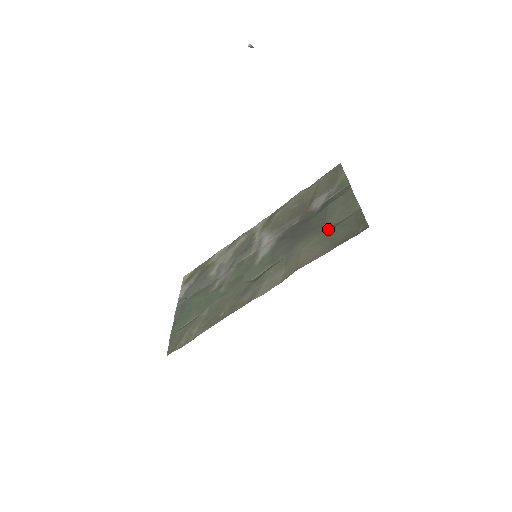
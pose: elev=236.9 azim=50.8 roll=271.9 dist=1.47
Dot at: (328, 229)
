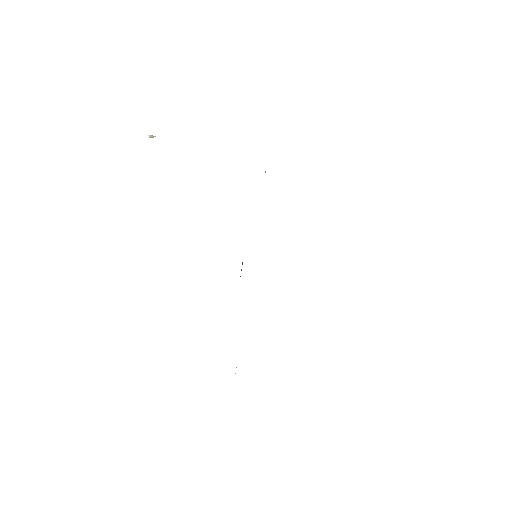
Dot at: occluded
